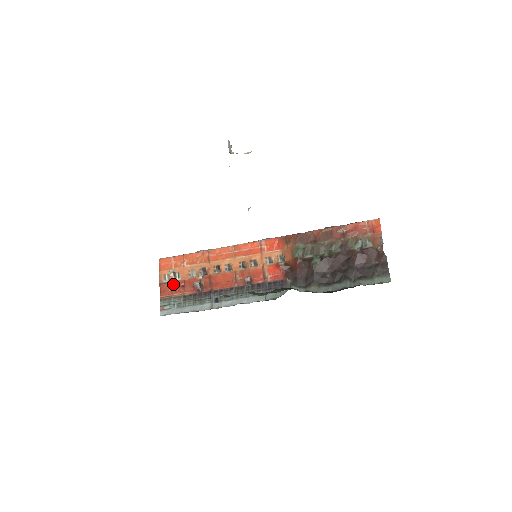
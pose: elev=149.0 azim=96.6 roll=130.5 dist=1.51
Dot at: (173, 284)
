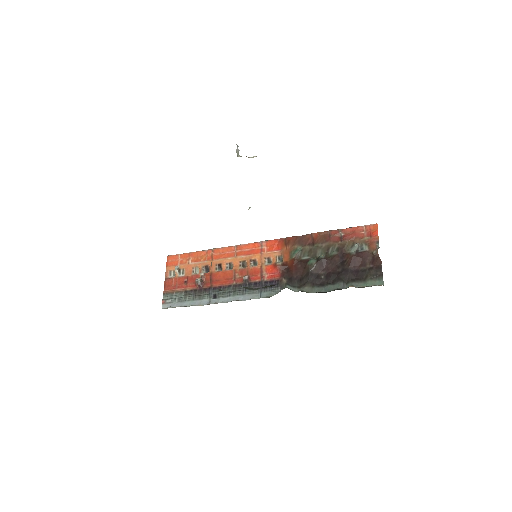
Dot at: (177, 279)
